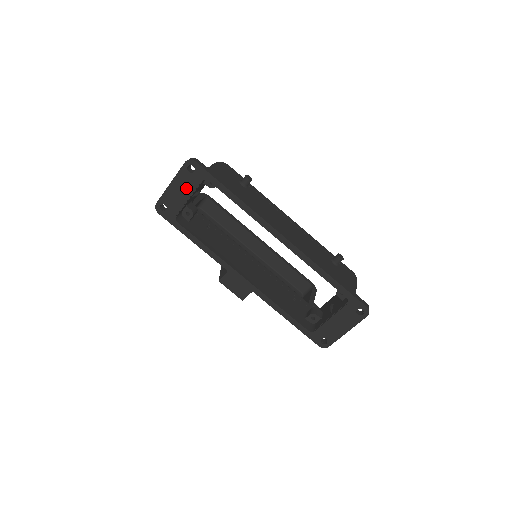
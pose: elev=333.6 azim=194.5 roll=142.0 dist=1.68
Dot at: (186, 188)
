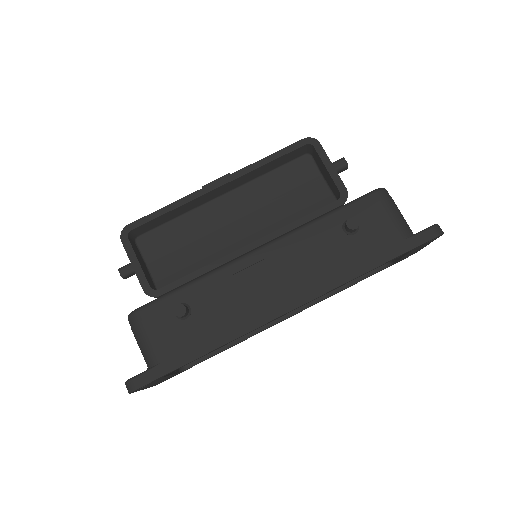
Dot at: occluded
